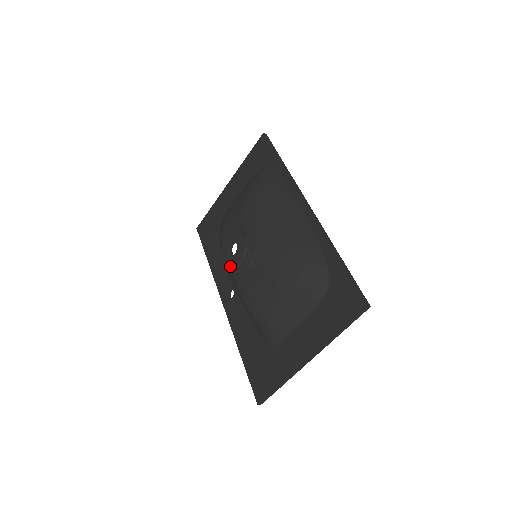
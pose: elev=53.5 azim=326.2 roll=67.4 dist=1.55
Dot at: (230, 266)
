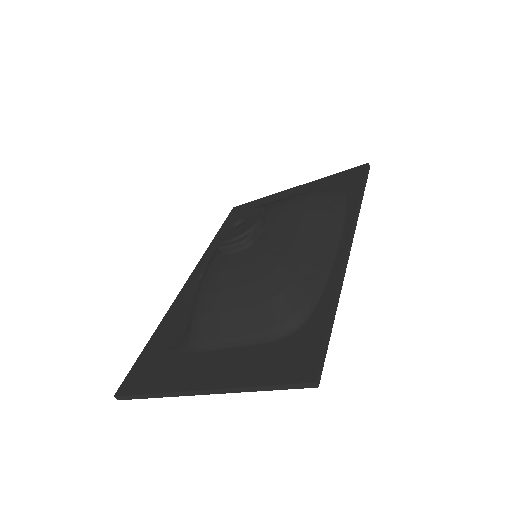
Dot at: (221, 237)
